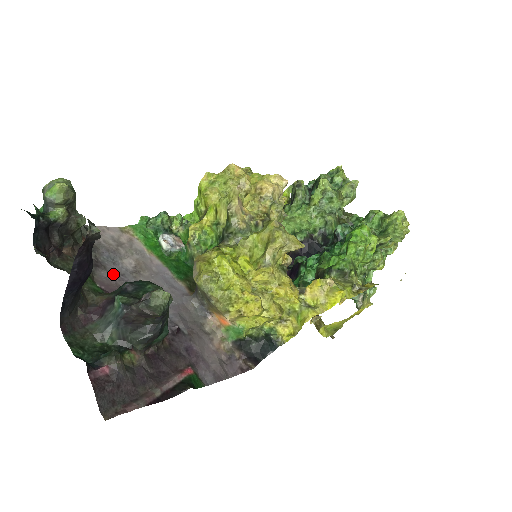
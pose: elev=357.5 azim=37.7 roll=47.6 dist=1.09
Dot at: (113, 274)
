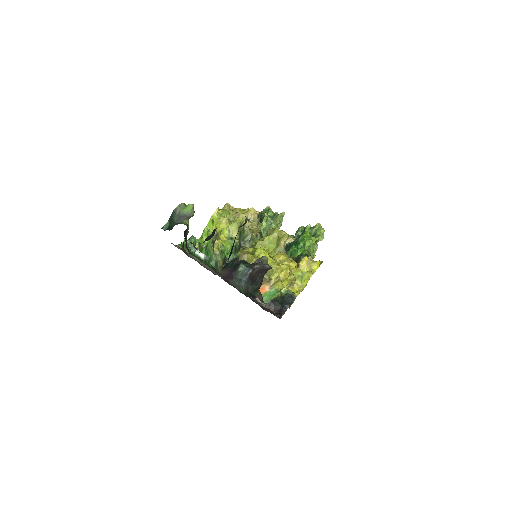
Dot at: (203, 266)
